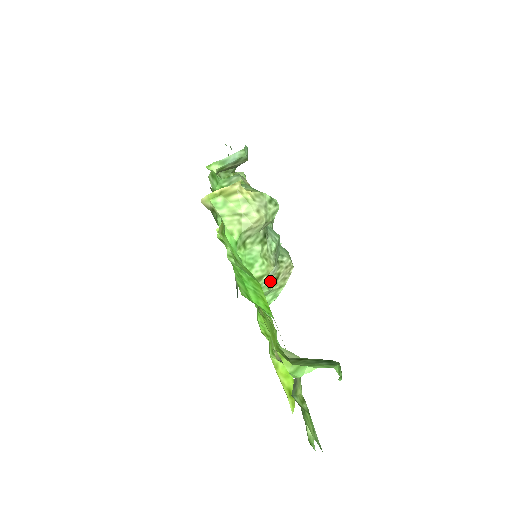
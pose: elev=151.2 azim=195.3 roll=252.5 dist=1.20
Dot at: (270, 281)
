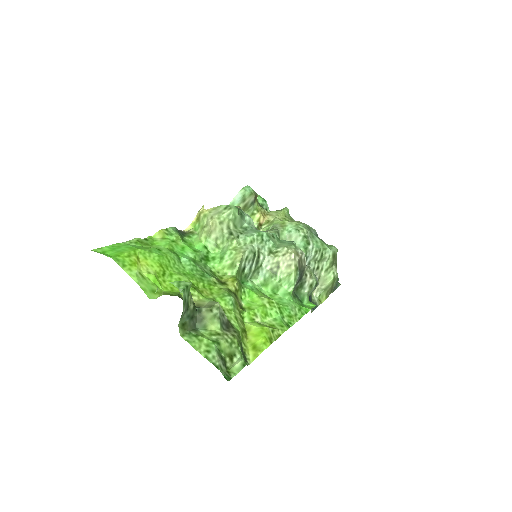
Dot at: (271, 271)
